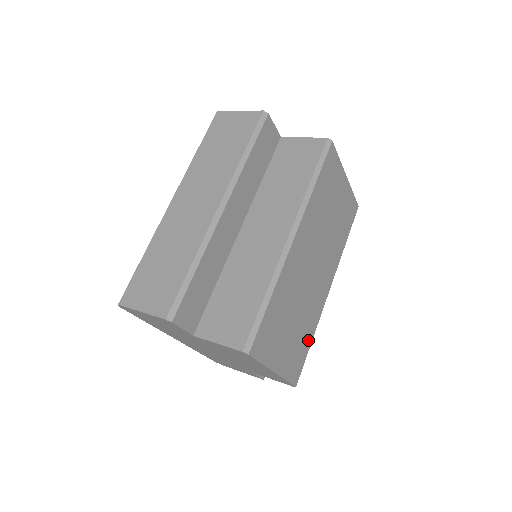
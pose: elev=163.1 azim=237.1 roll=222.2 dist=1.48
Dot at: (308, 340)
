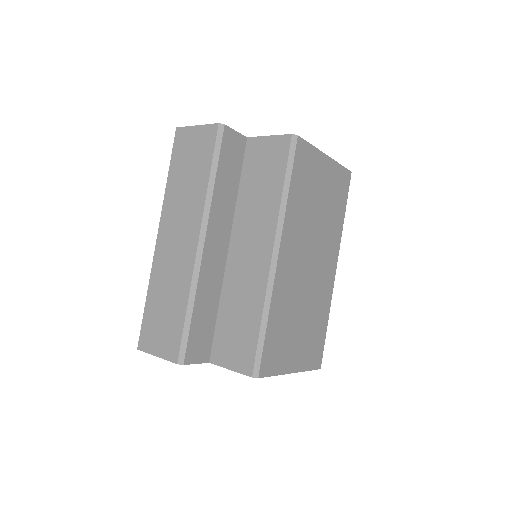
Dot at: (323, 325)
